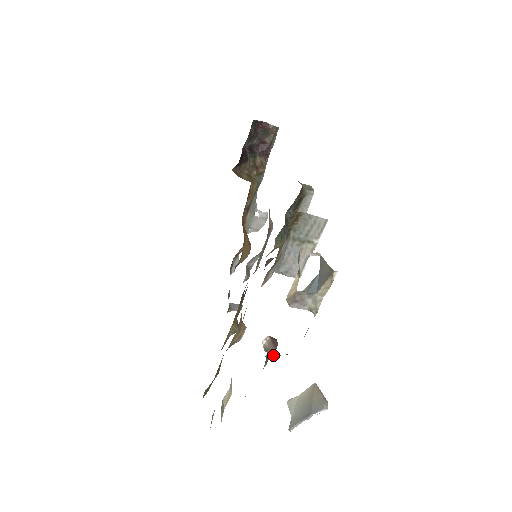
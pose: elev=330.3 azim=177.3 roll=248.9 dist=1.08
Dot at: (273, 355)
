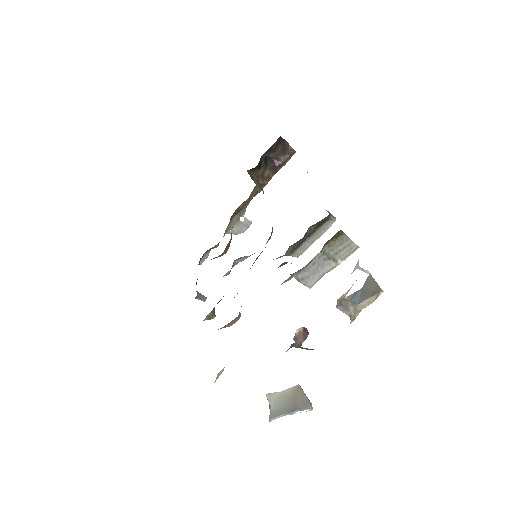
Dot at: (297, 345)
